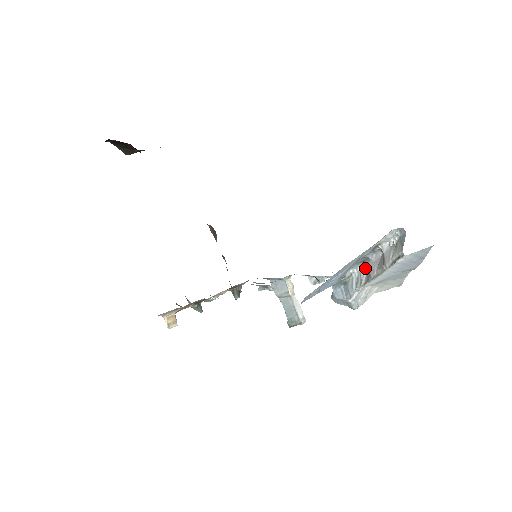
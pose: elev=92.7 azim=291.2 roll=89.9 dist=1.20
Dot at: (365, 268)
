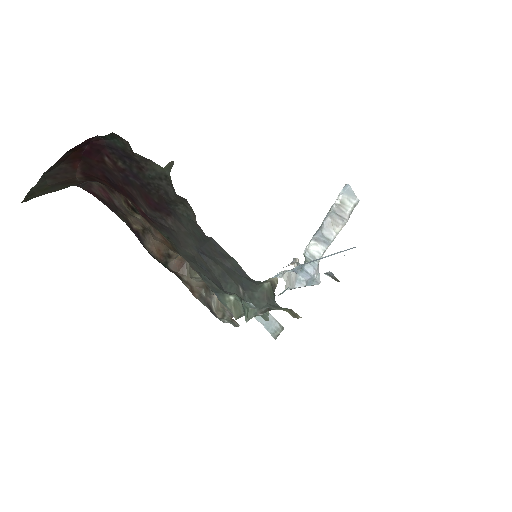
Dot at: (314, 242)
